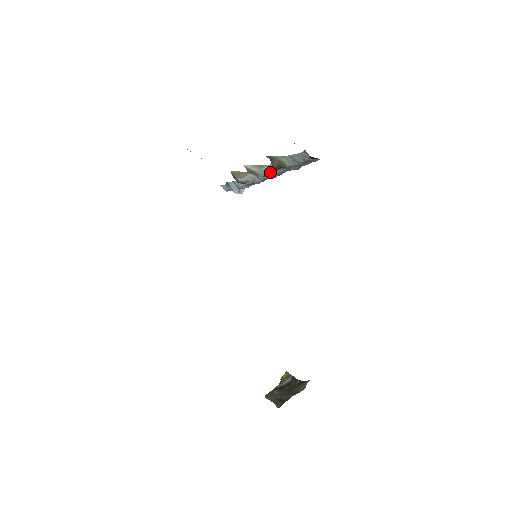
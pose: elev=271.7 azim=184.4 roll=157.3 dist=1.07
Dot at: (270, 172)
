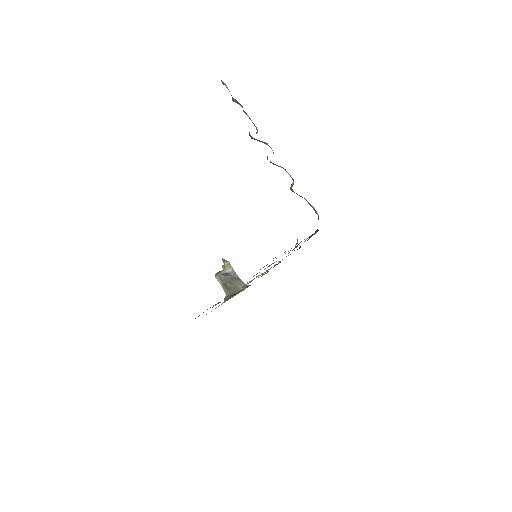
Dot at: occluded
